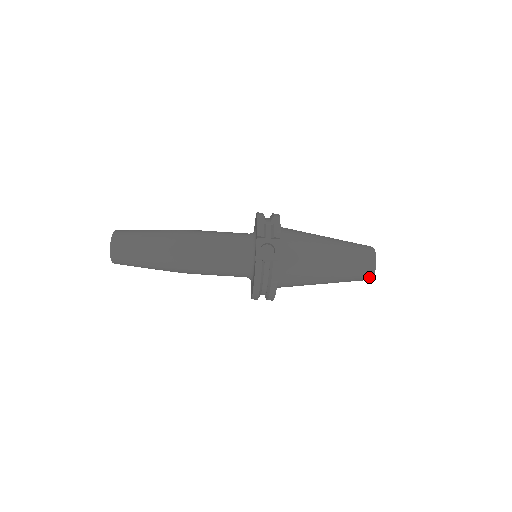
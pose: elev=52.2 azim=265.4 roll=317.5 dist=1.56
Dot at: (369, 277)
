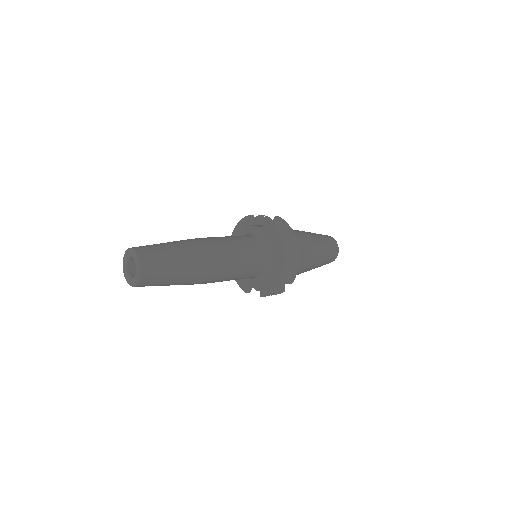
Dot at: occluded
